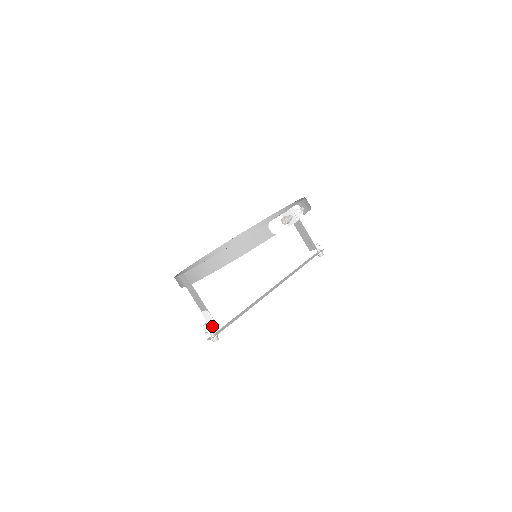
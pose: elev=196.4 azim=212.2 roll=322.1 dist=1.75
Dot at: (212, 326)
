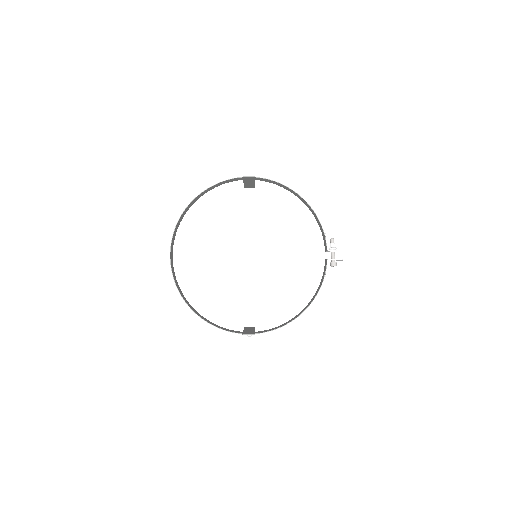
Dot at: occluded
